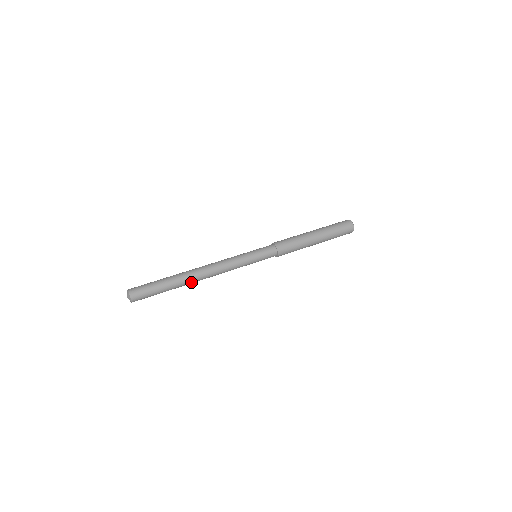
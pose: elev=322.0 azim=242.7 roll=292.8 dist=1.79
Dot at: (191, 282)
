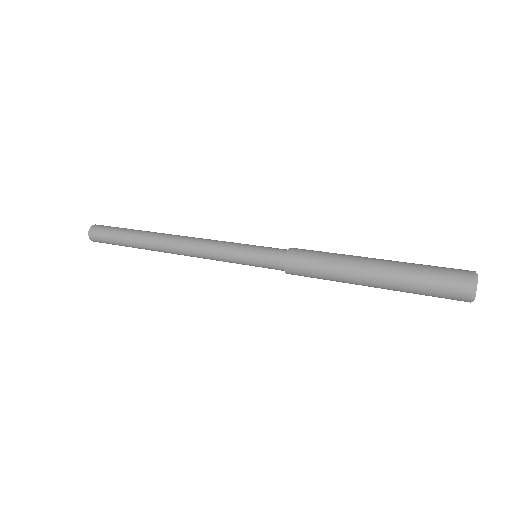
Dot at: (154, 240)
